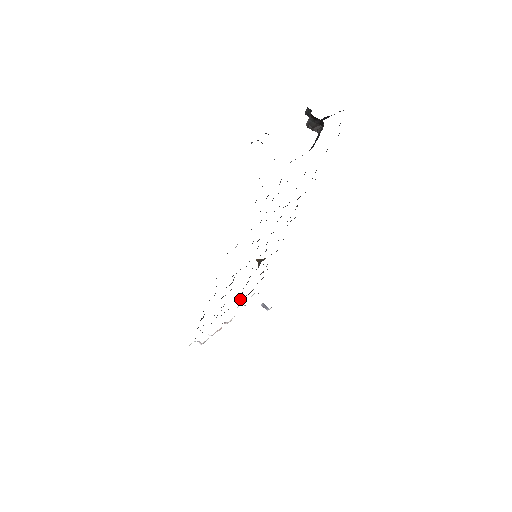
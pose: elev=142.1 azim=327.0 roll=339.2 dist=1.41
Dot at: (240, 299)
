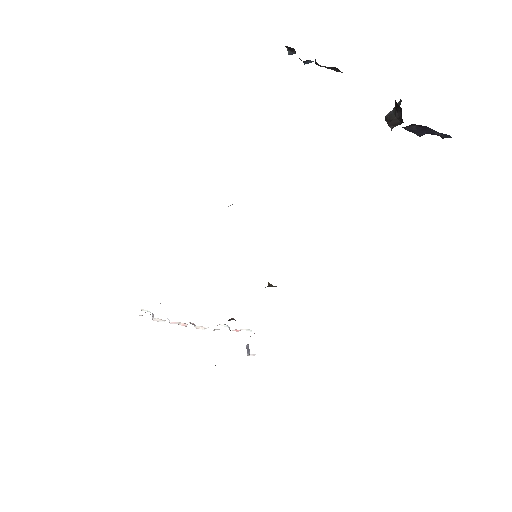
Dot at: (230, 319)
